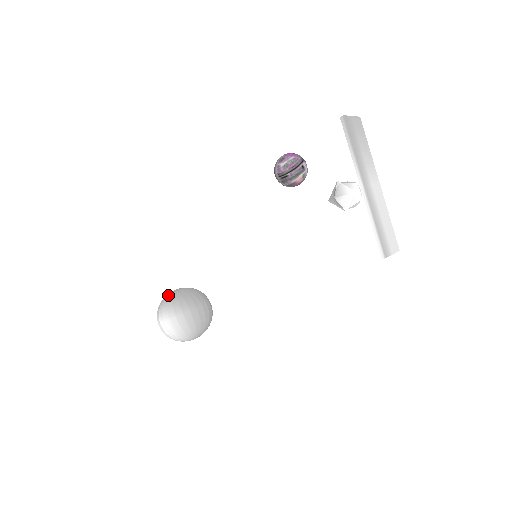
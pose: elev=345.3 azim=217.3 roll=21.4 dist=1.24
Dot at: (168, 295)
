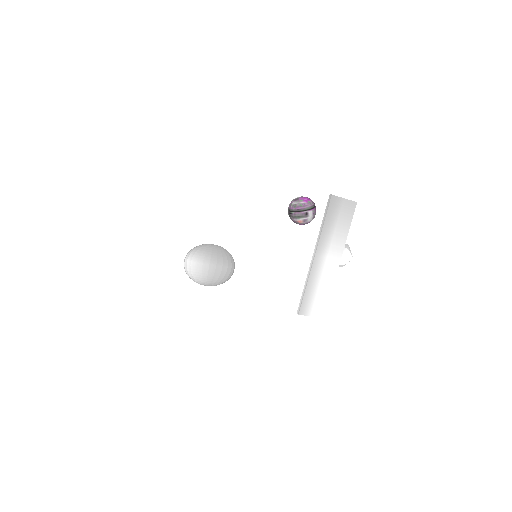
Dot at: (204, 245)
